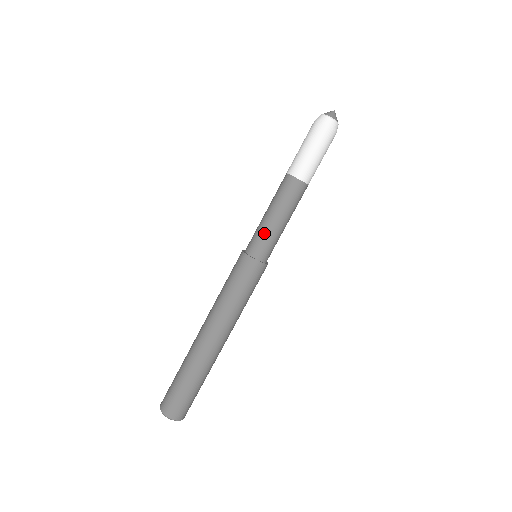
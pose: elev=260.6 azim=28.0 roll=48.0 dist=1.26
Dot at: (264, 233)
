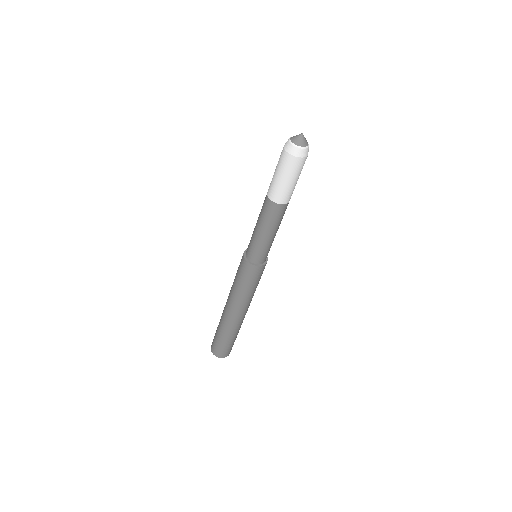
Dot at: (260, 247)
